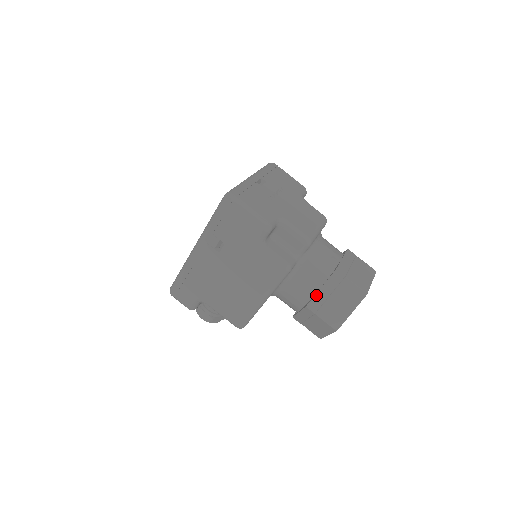
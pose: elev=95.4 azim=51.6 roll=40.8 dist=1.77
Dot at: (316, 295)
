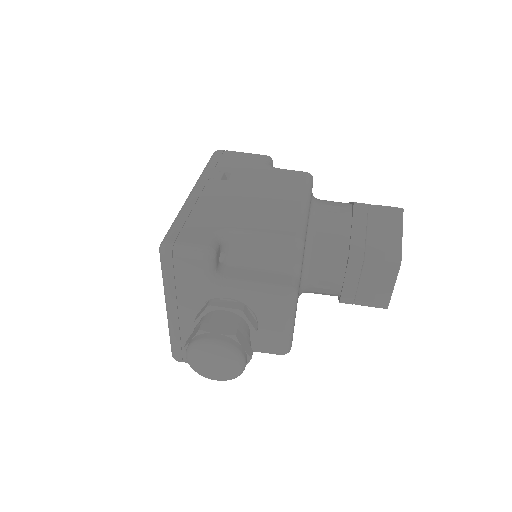
Dot at: occluded
